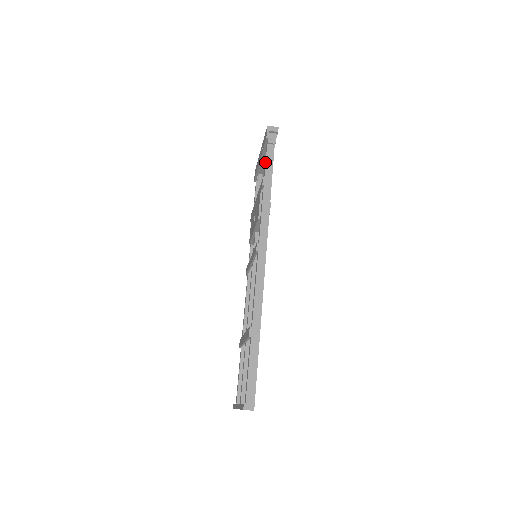
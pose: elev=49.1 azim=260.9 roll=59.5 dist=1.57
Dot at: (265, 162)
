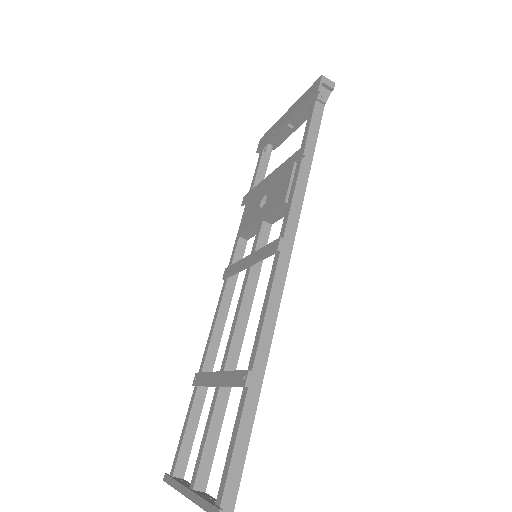
Dot at: (308, 124)
